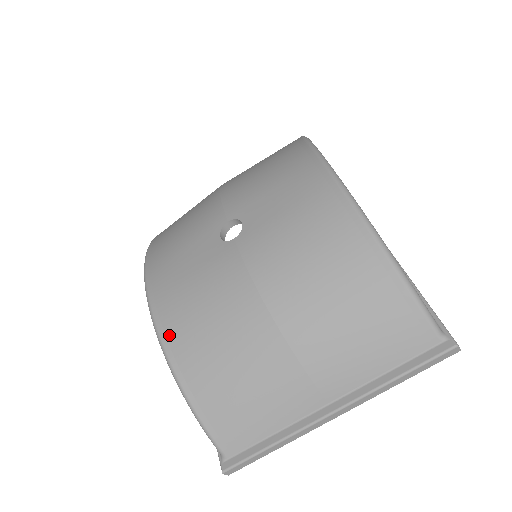
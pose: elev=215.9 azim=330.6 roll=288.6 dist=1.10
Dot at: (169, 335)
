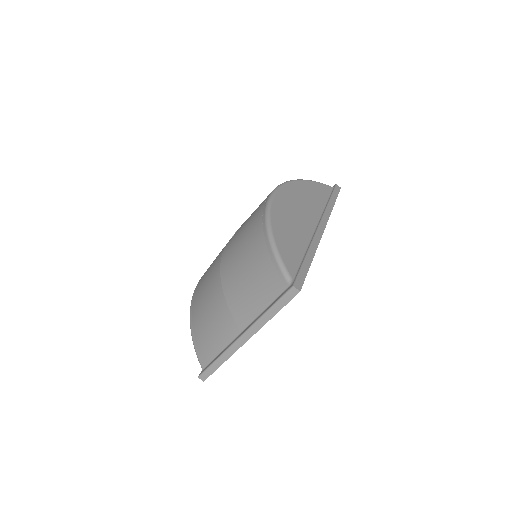
Dot at: (194, 297)
